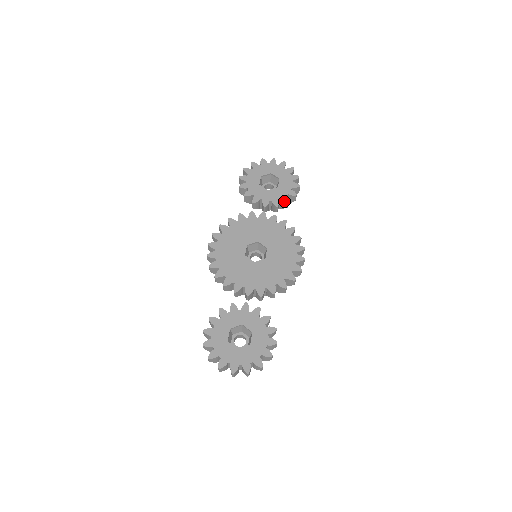
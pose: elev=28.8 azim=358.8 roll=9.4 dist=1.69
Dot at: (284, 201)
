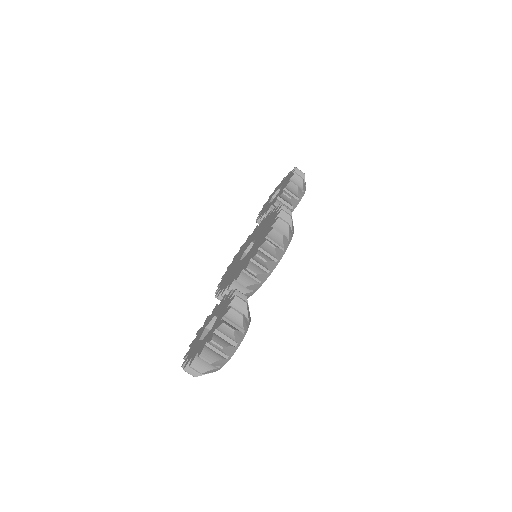
Dot at: (280, 195)
